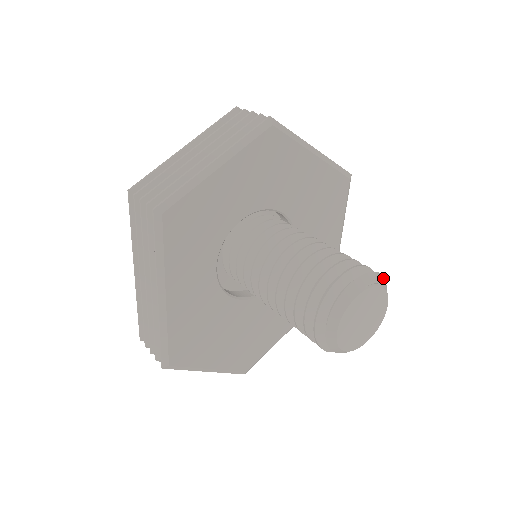
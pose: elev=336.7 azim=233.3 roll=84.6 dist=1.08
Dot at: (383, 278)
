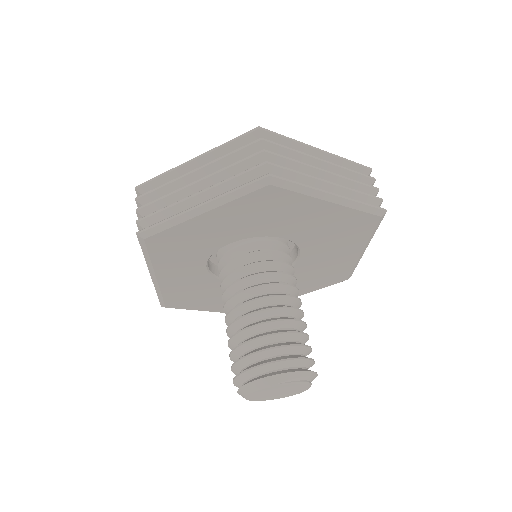
Dot at: (308, 373)
